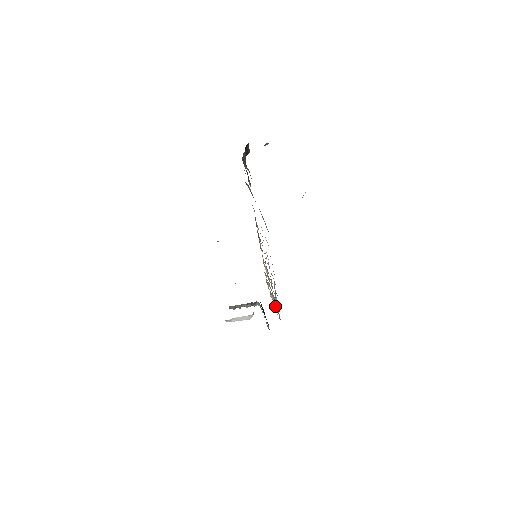
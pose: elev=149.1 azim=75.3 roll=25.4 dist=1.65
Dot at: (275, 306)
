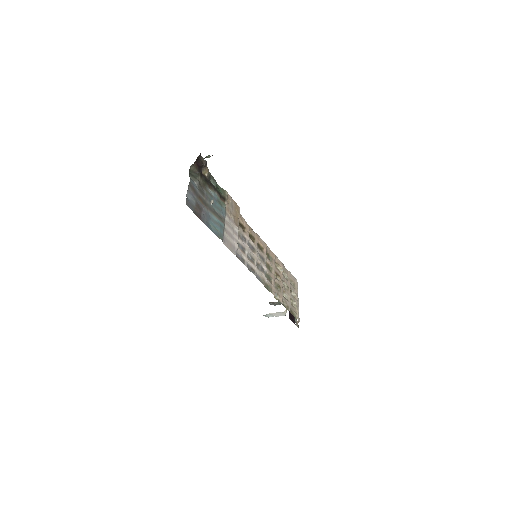
Dot at: (293, 304)
